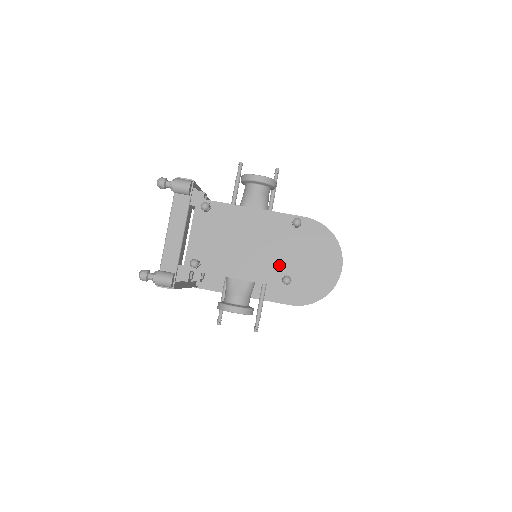
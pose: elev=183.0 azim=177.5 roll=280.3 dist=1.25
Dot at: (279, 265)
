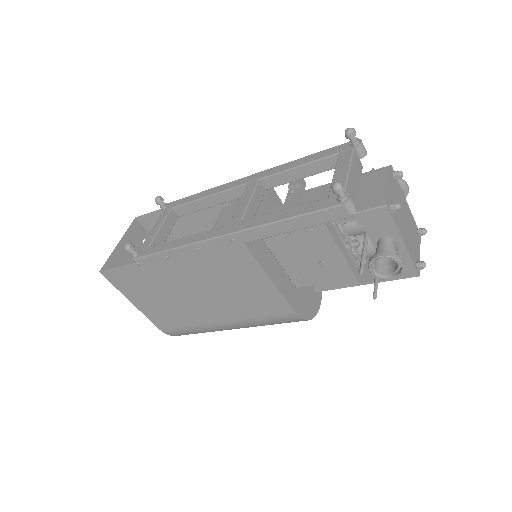
Dot at: (415, 252)
